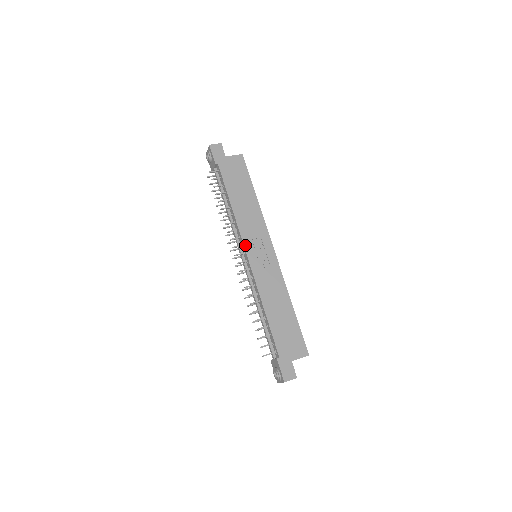
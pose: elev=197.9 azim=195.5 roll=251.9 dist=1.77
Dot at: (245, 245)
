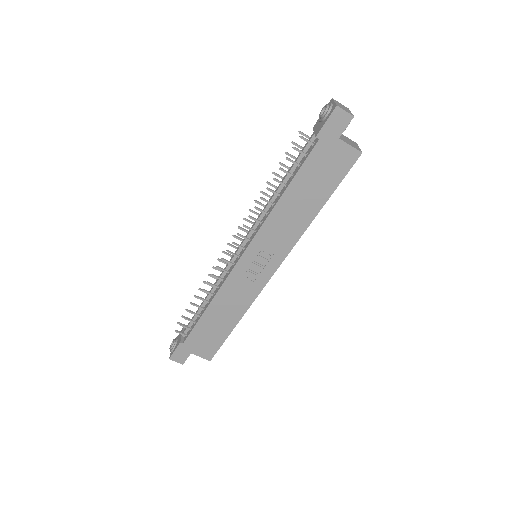
Dot at: (250, 246)
